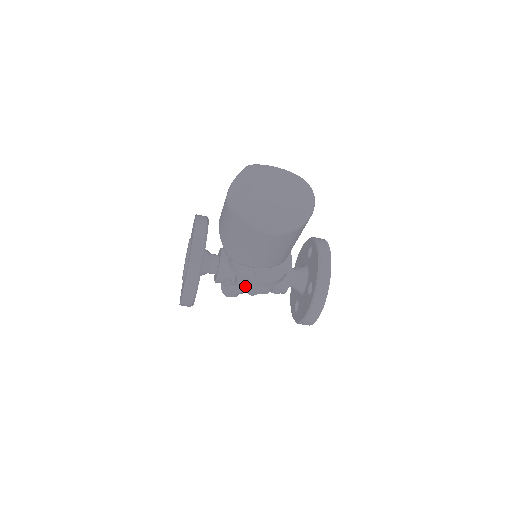
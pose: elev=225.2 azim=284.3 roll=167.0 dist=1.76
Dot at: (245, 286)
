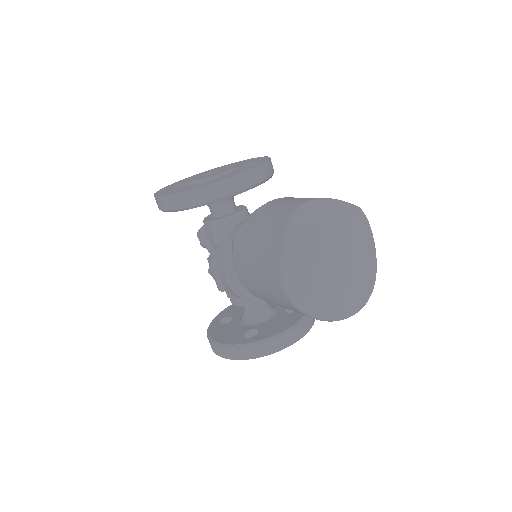
Dot at: (214, 262)
